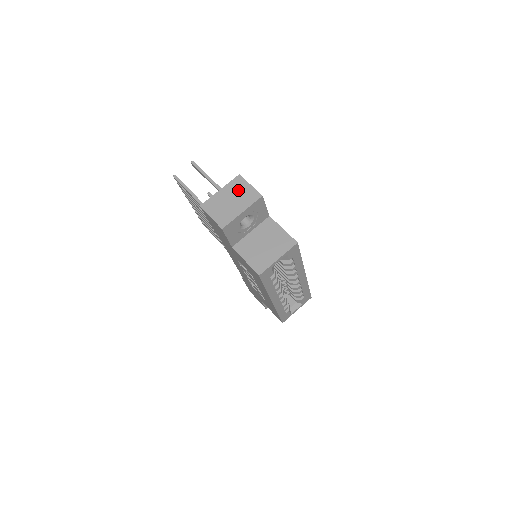
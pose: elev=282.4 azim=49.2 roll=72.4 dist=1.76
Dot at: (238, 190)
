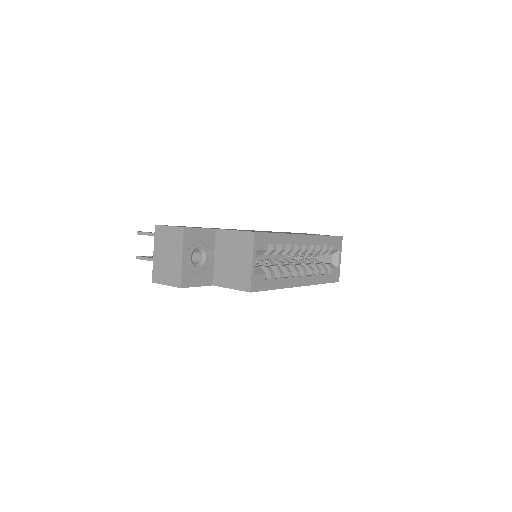
Dot at: (164, 240)
